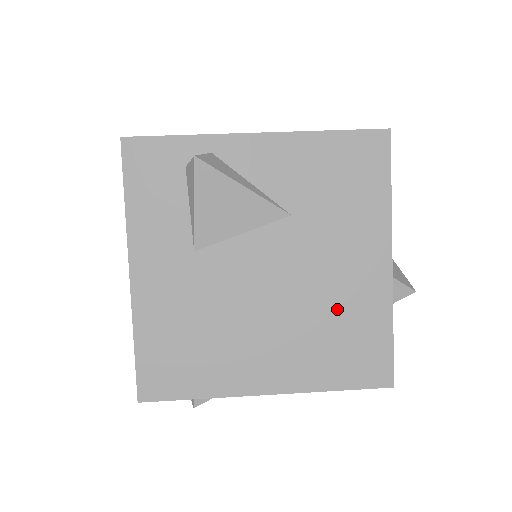
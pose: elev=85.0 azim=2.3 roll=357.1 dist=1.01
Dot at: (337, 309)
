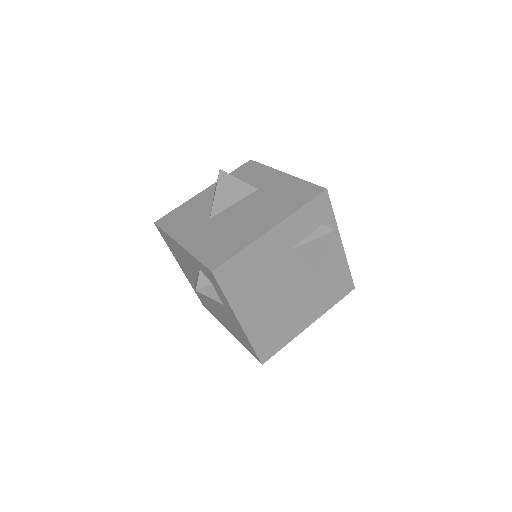
Dot at: (286, 321)
